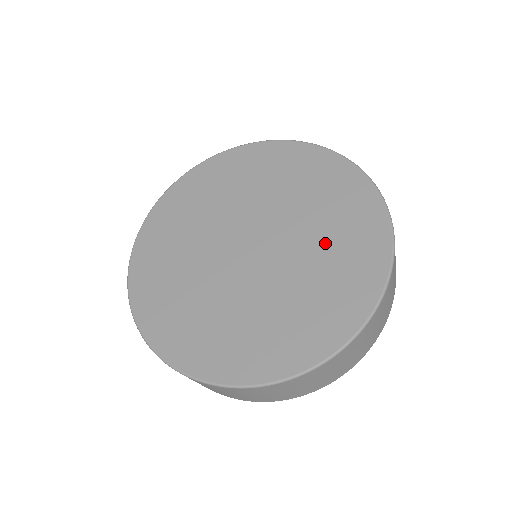
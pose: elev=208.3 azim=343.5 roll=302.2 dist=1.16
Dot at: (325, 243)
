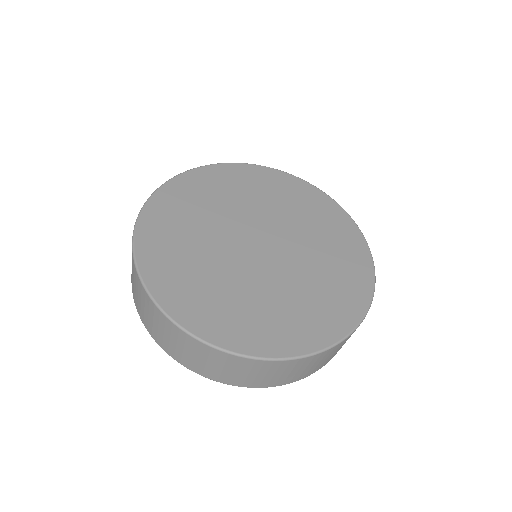
Dot at: (314, 230)
